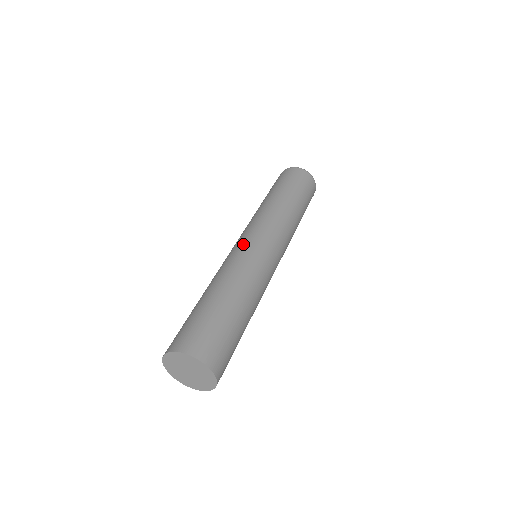
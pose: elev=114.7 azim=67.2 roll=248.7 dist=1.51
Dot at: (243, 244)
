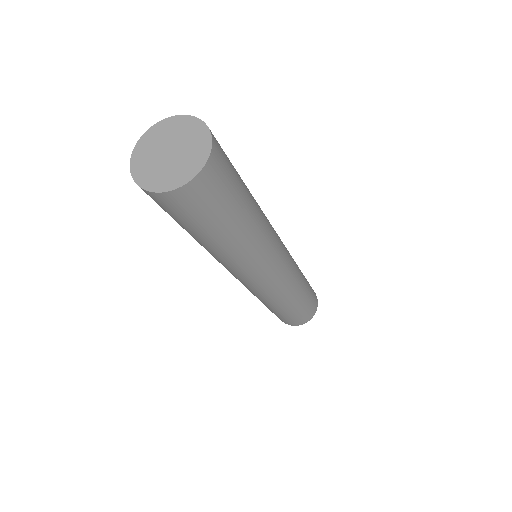
Dot at: occluded
